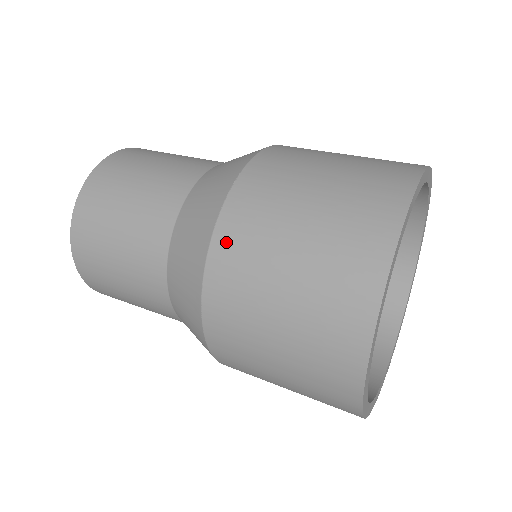
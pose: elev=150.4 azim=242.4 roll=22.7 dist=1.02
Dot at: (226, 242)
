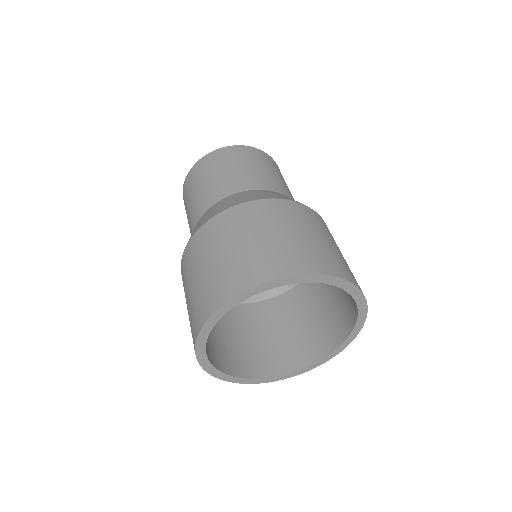
Dot at: (183, 263)
